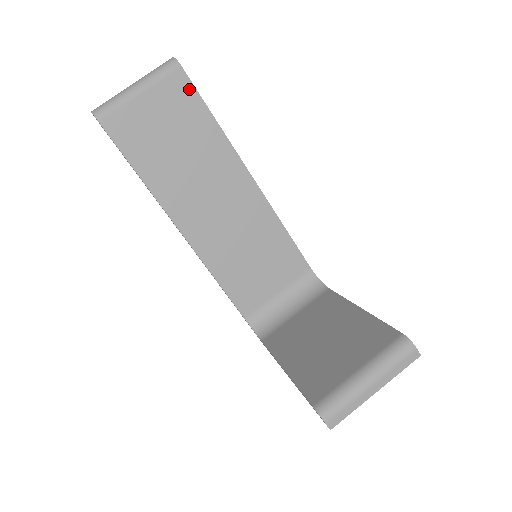
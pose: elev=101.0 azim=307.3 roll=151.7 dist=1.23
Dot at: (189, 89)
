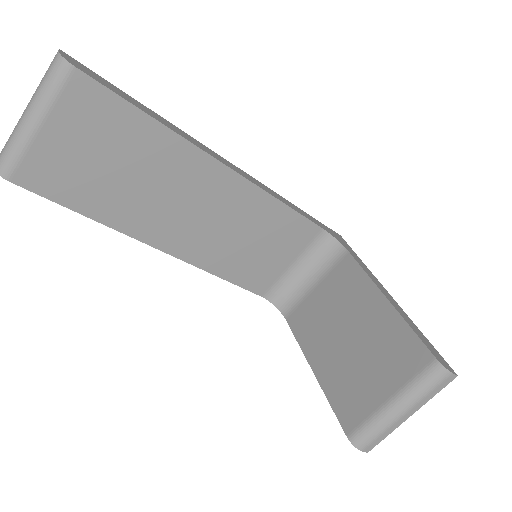
Dot at: (101, 94)
